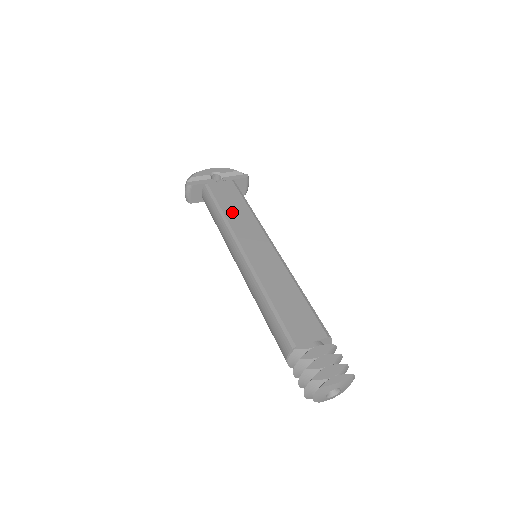
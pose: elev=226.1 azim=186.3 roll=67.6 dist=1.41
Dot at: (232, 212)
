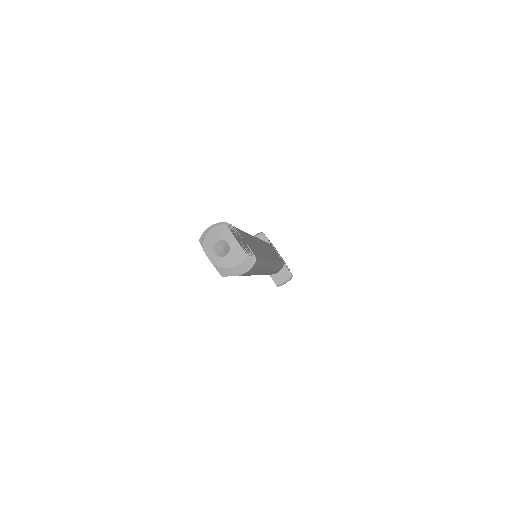
Dot at: occluded
